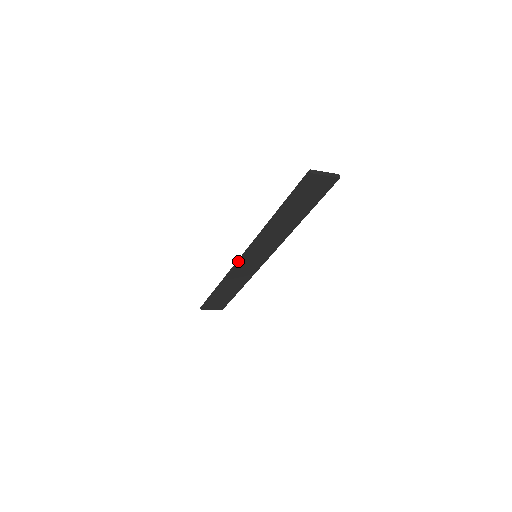
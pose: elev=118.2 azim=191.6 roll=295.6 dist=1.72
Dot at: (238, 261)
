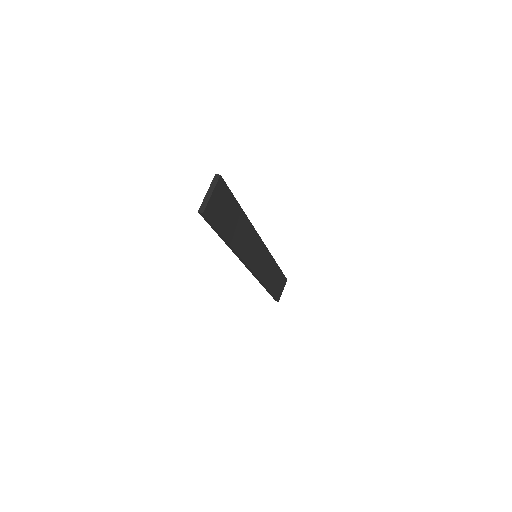
Dot at: (253, 274)
